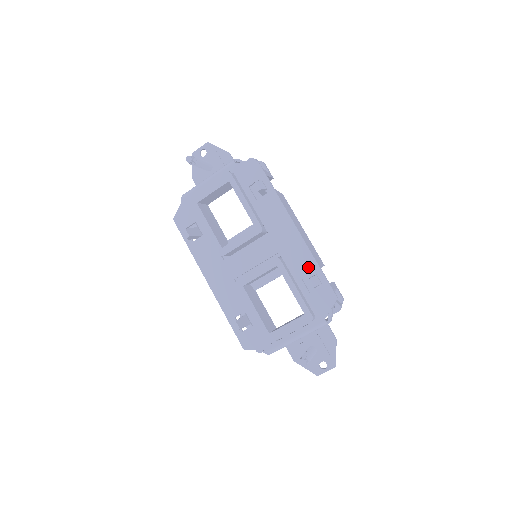
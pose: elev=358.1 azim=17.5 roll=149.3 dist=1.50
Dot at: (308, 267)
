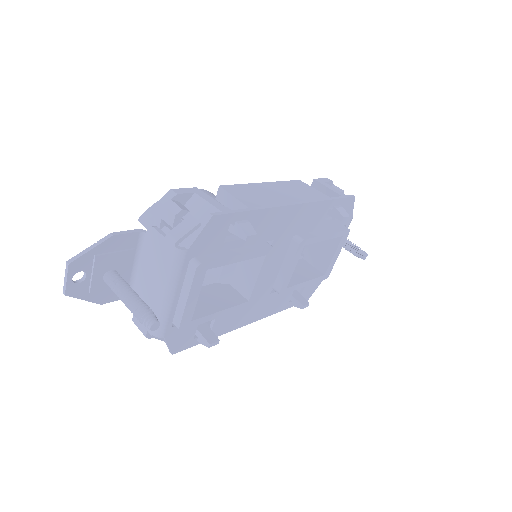
Dot at: (323, 211)
